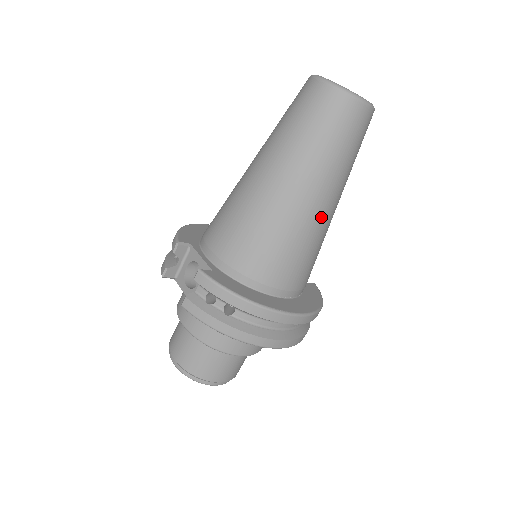
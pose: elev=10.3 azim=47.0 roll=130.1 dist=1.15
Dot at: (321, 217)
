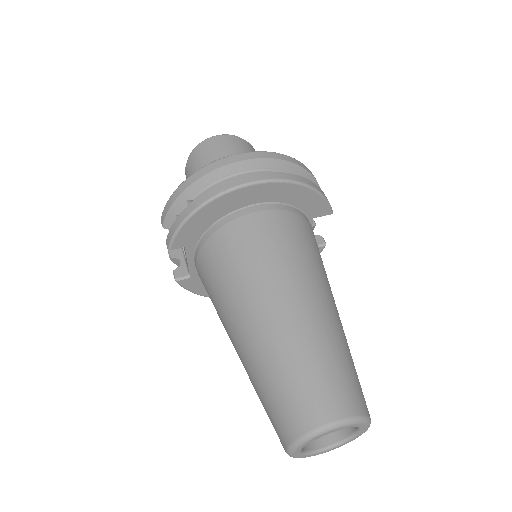
Dot at: occluded
